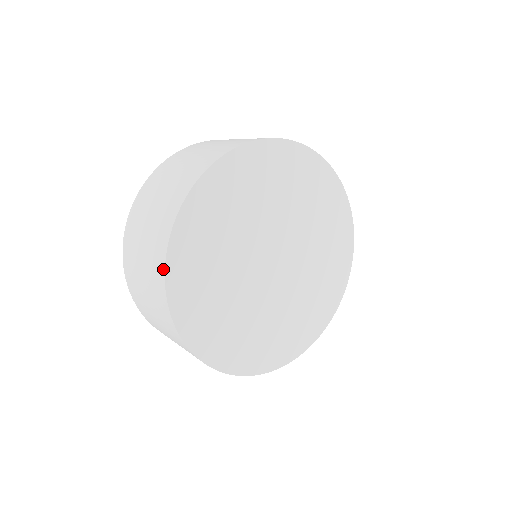
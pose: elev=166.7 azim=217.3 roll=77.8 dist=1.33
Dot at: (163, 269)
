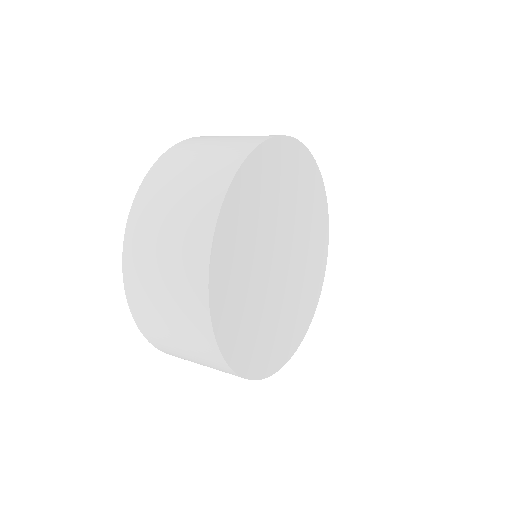
Dot at: (207, 260)
